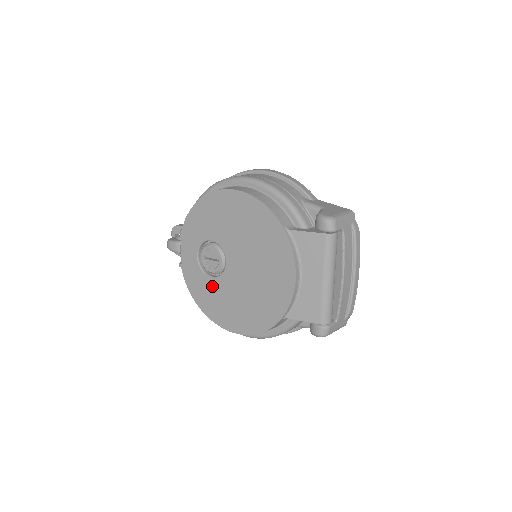
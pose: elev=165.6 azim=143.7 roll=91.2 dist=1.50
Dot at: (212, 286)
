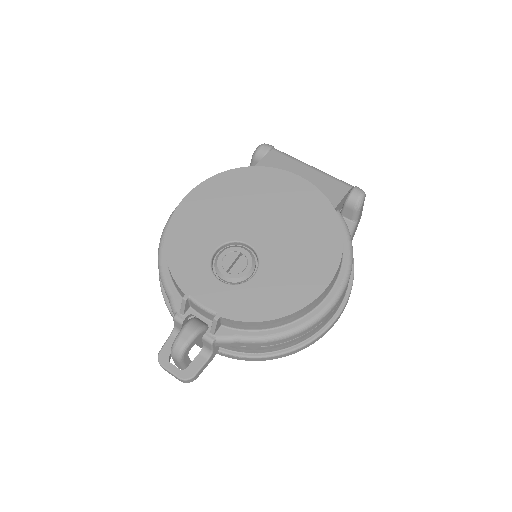
Dot at: (265, 279)
